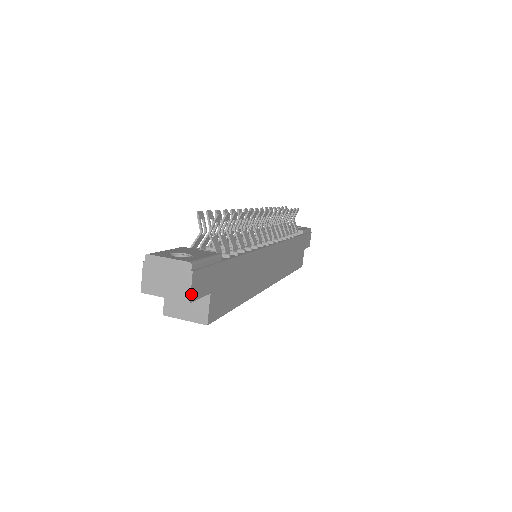
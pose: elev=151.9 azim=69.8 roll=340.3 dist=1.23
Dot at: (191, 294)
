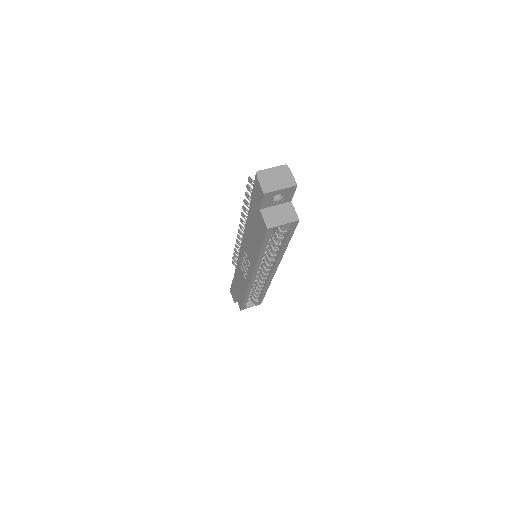
Dot at: (295, 181)
